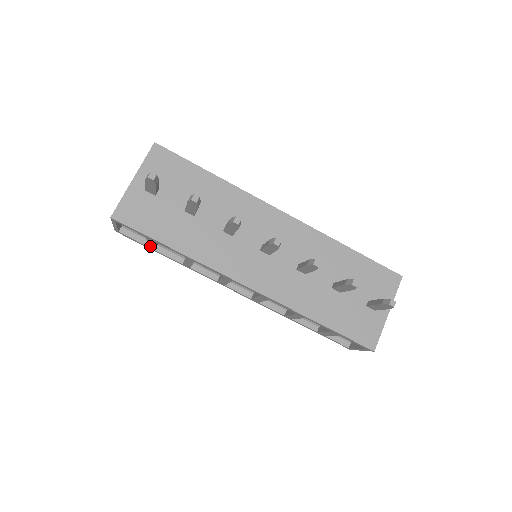
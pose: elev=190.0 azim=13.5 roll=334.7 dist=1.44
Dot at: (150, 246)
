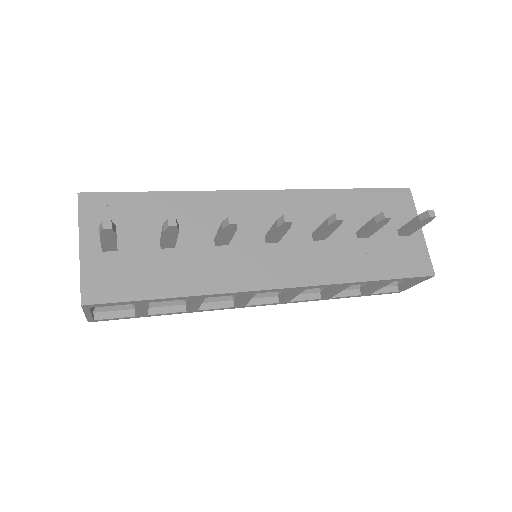
Dot at: (140, 313)
